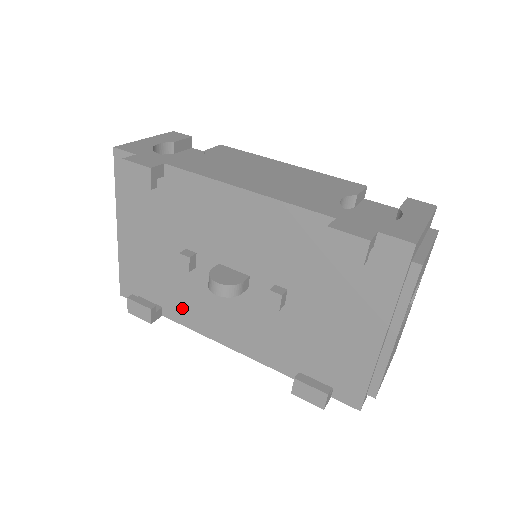
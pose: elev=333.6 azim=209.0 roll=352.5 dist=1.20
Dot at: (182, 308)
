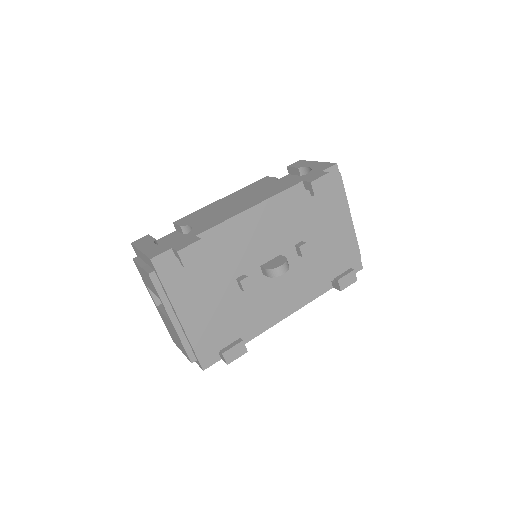
Dot at: (252, 323)
